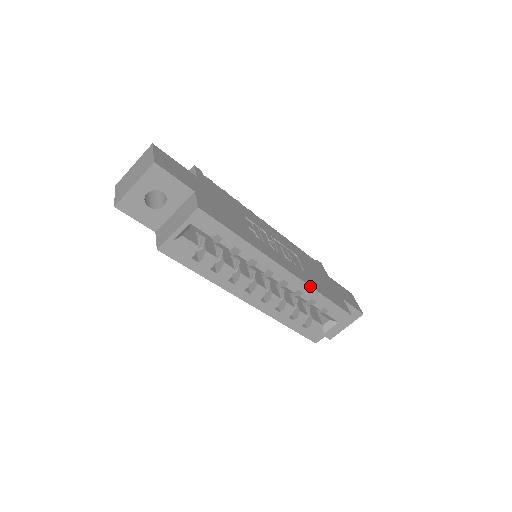
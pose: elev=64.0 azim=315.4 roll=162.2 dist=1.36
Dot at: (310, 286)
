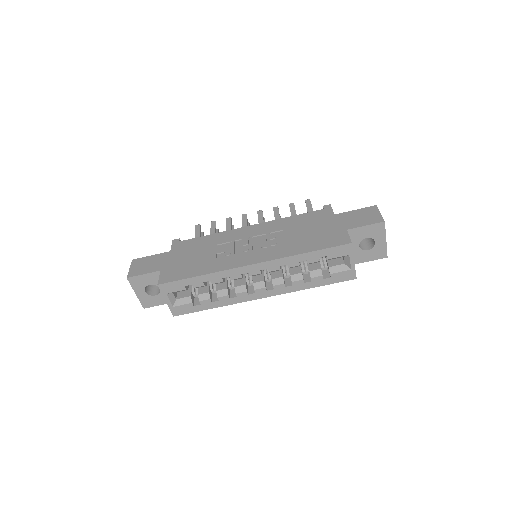
Dot at: (284, 257)
